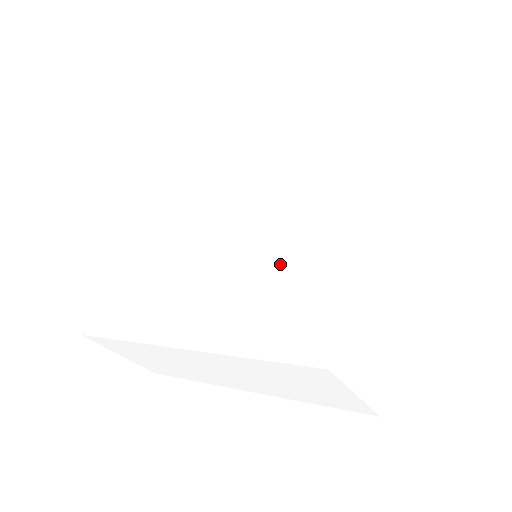
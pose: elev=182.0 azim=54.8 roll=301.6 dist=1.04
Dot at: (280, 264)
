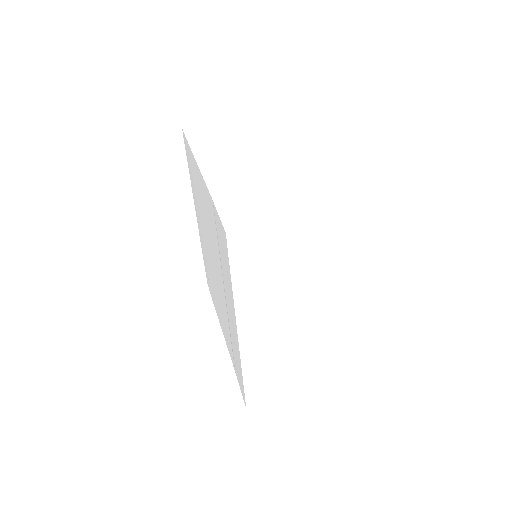
Dot at: (214, 238)
